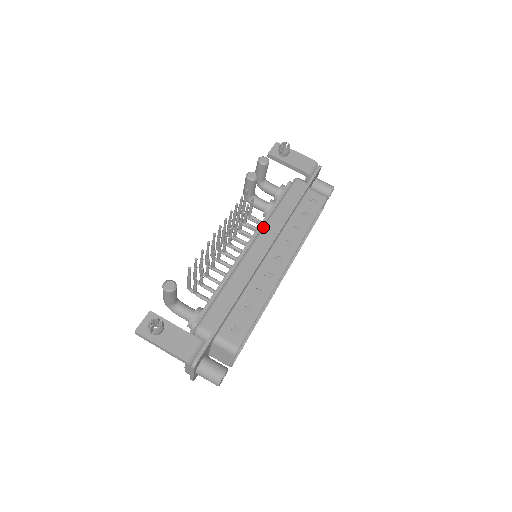
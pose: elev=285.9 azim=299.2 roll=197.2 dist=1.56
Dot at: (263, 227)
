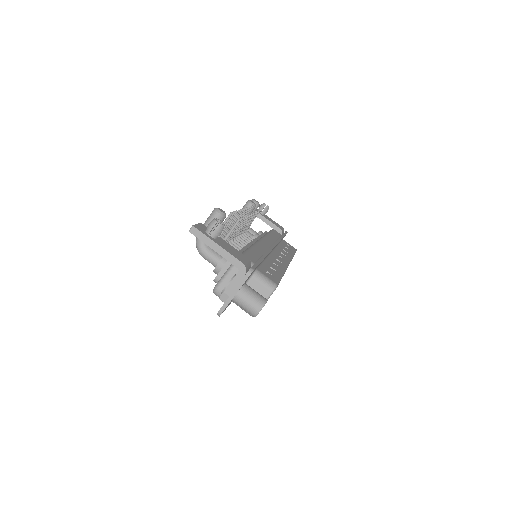
Dot at: (264, 236)
